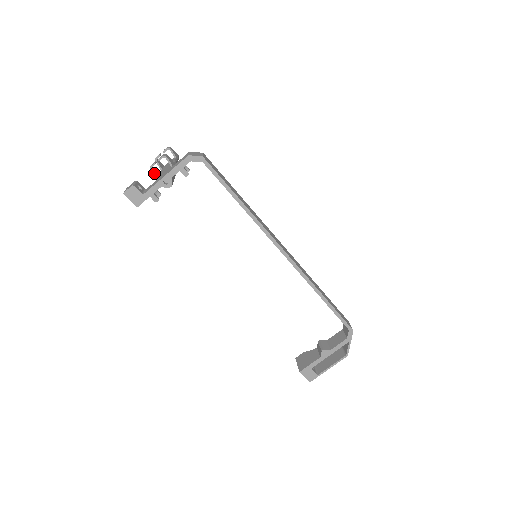
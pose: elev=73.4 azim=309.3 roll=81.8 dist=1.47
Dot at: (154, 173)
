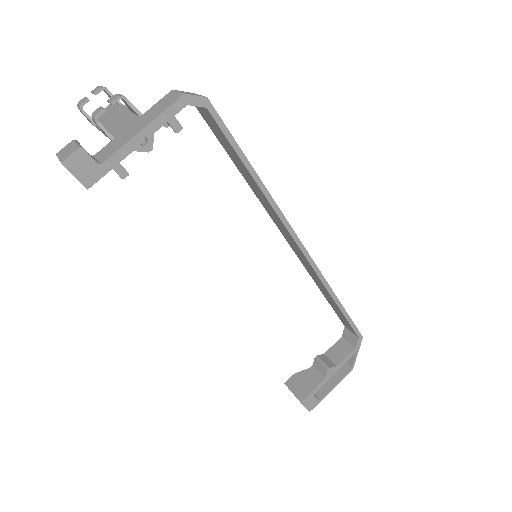
Dot at: (103, 127)
